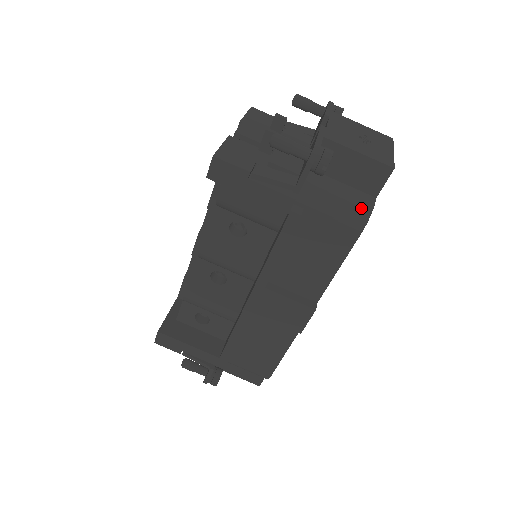
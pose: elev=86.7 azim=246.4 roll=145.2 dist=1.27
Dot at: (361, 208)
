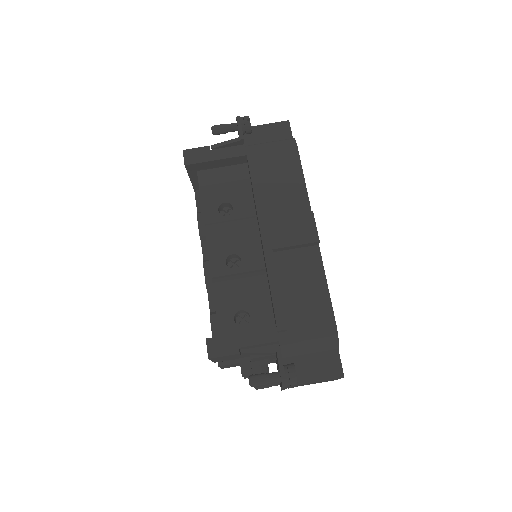
Dot at: (287, 140)
